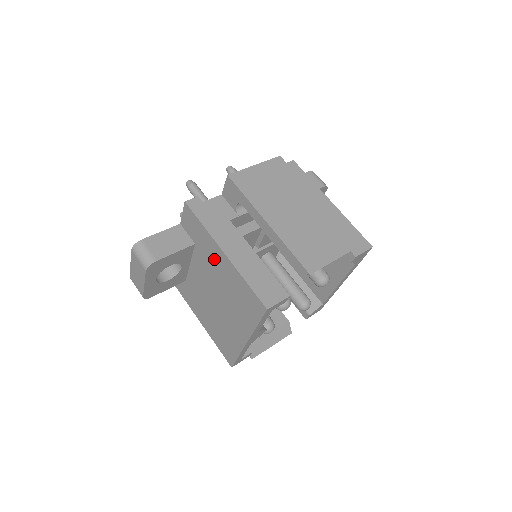
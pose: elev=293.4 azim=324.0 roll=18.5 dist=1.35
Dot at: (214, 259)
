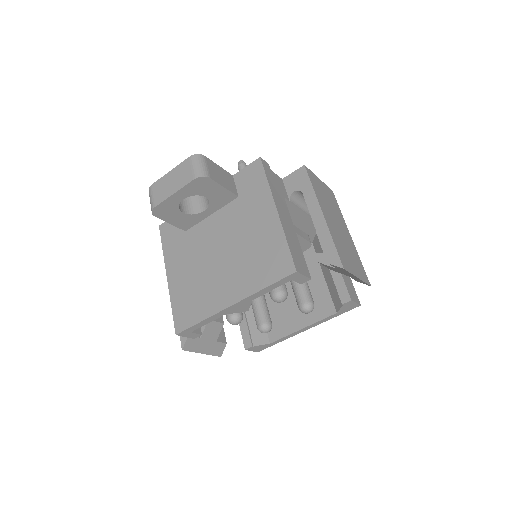
Dot at: (256, 214)
